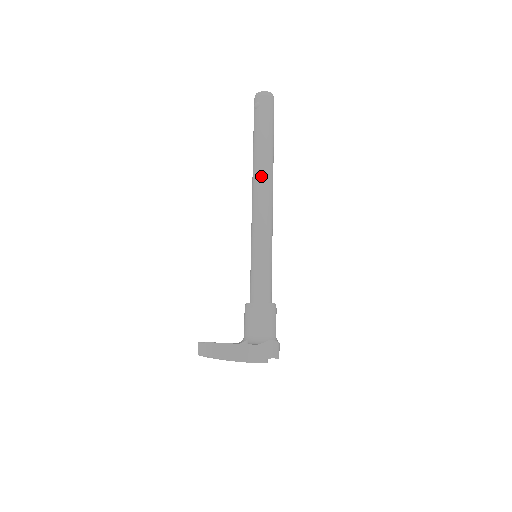
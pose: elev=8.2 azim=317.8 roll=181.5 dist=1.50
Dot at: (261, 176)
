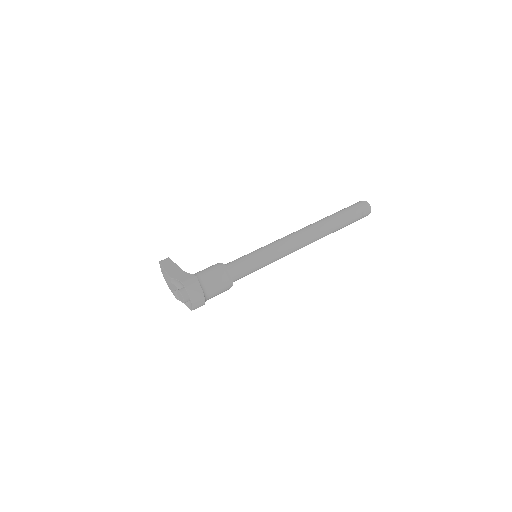
Dot at: occluded
